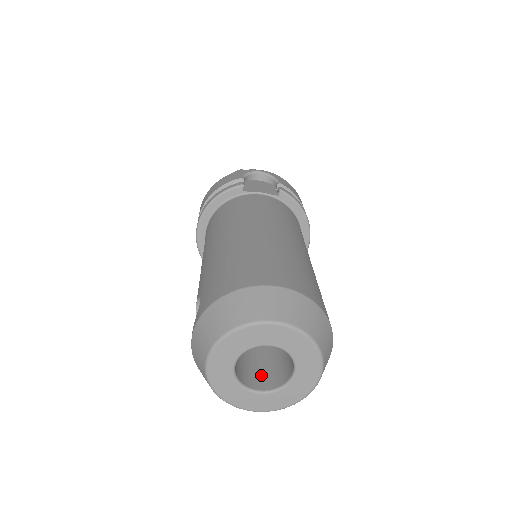
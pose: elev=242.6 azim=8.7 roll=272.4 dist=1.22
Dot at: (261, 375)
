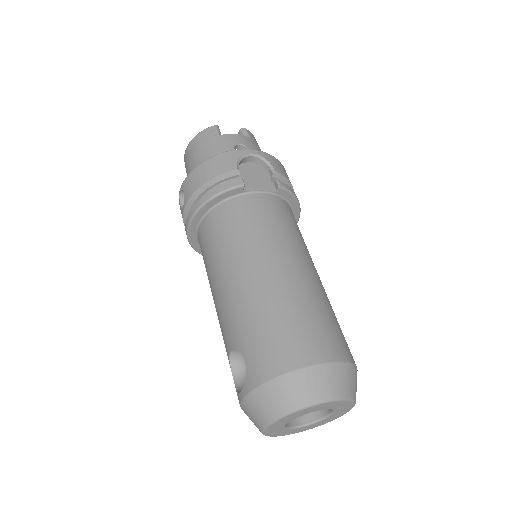
Dot at: occluded
